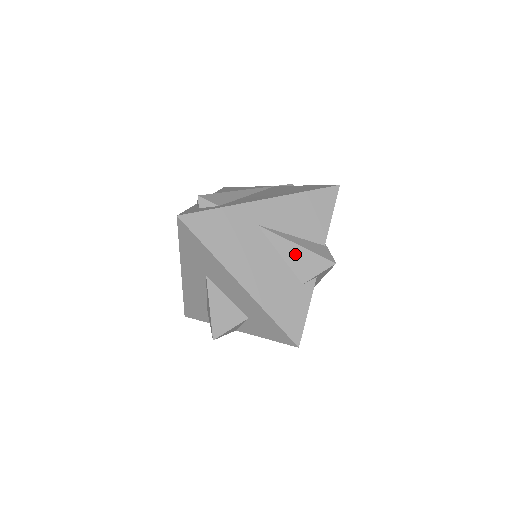
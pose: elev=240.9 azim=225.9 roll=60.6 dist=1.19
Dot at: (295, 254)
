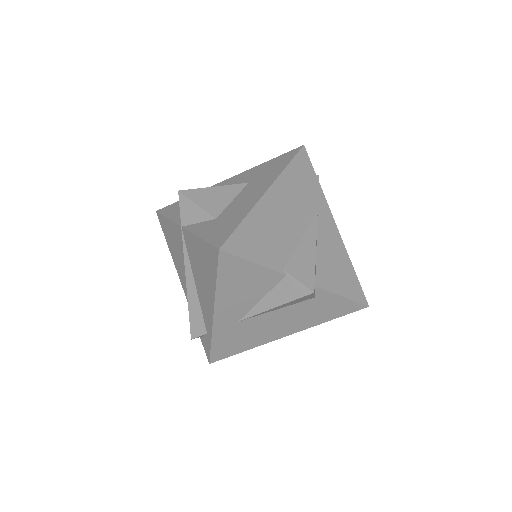
Dot at: (283, 306)
